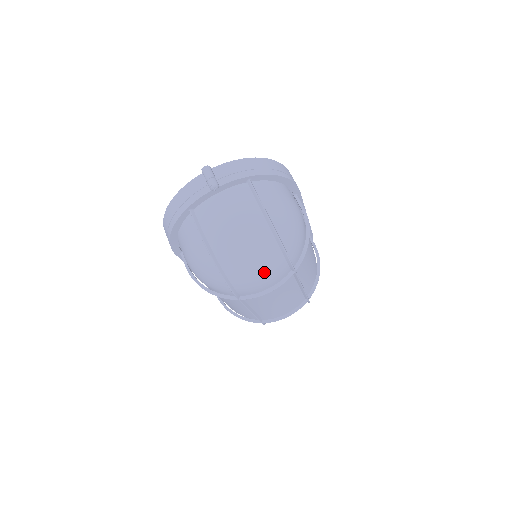
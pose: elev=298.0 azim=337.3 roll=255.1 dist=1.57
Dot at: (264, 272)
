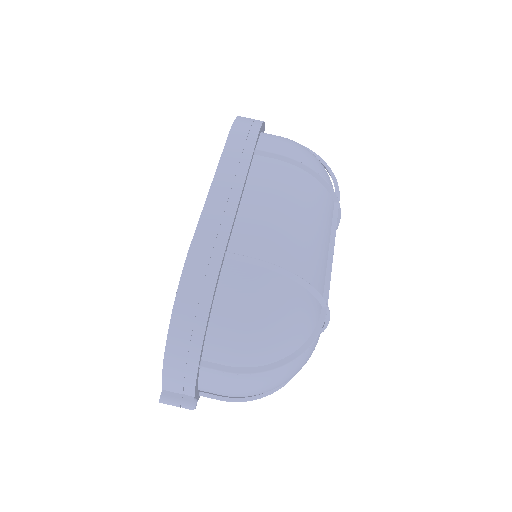
Dot at: (311, 354)
